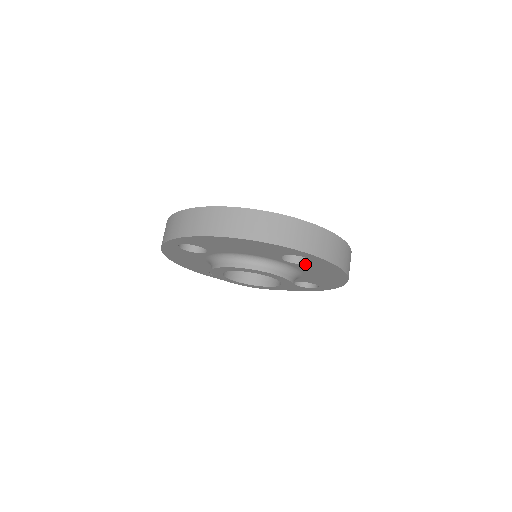
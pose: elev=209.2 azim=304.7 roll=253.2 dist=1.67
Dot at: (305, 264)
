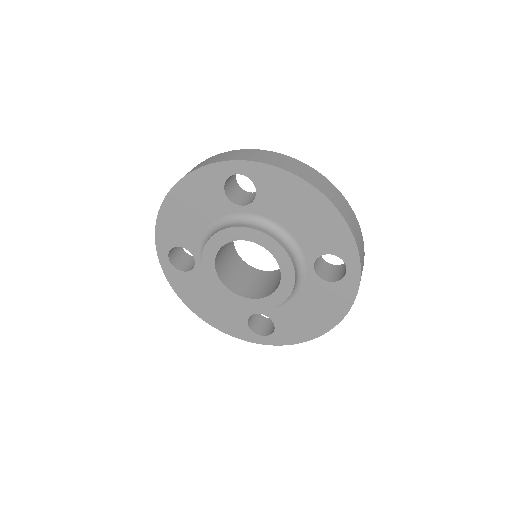
Dot at: (326, 281)
